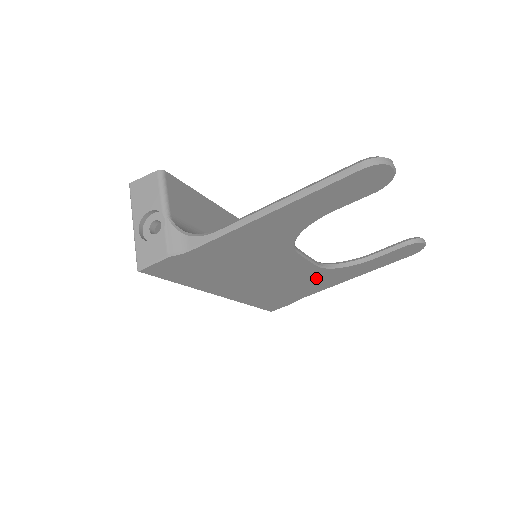
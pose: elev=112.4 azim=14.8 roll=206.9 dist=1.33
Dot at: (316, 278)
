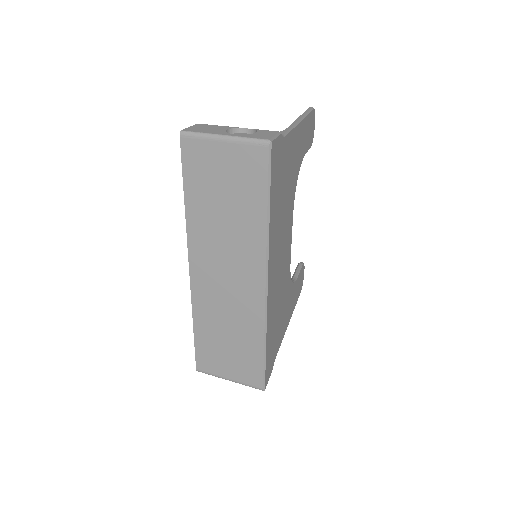
Dot at: (286, 297)
